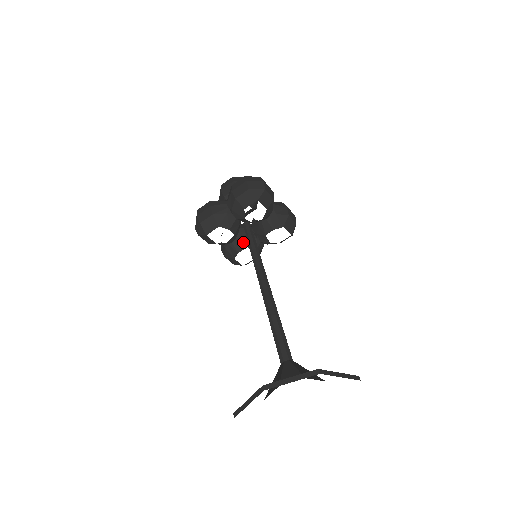
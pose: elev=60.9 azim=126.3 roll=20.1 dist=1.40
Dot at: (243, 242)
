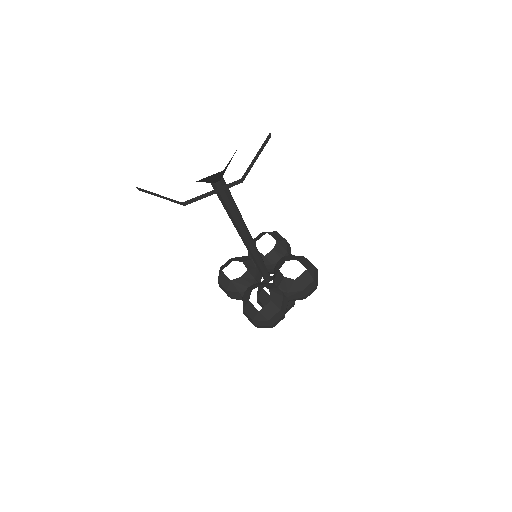
Dot at: (259, 284)
